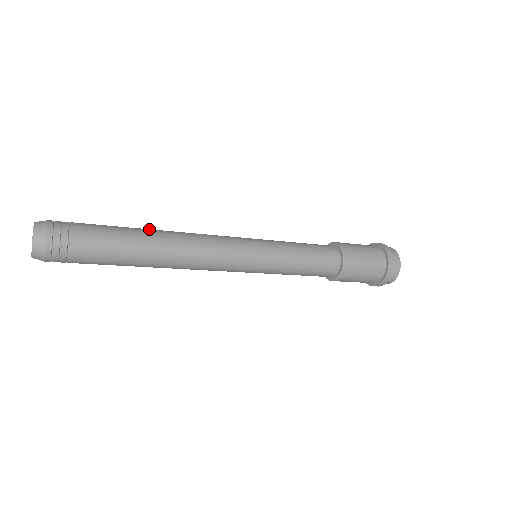
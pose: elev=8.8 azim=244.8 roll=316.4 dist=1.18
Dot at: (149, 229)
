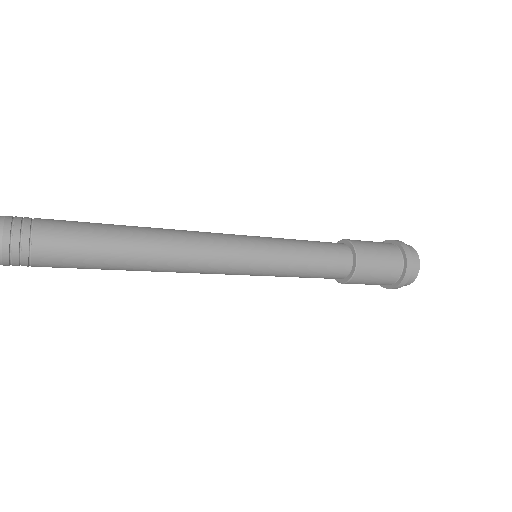
Dot at: (132, 233)
